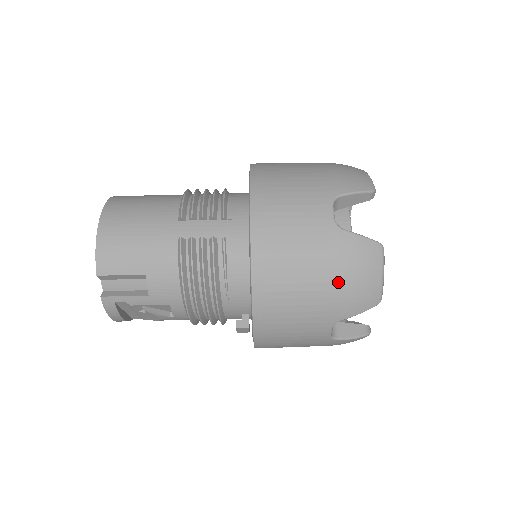
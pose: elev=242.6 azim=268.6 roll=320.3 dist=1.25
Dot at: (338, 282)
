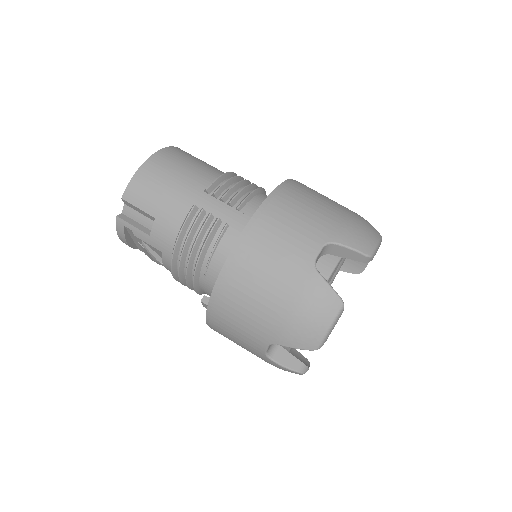
Dot at: (288, 311)
